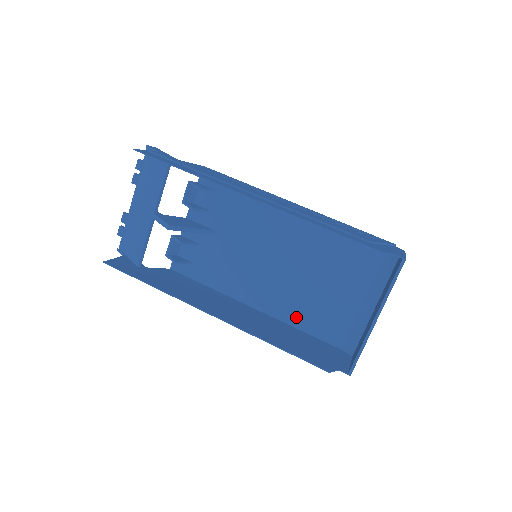
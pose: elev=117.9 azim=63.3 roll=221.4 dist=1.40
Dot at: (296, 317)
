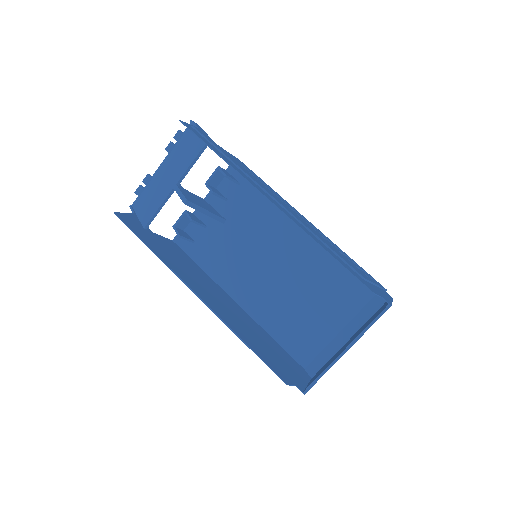
Dot at: (273, 325)
